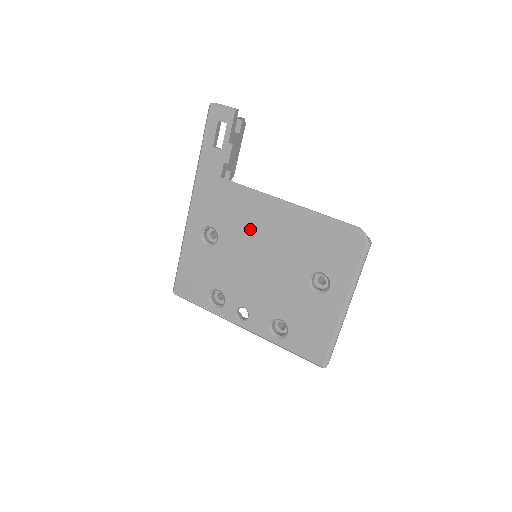
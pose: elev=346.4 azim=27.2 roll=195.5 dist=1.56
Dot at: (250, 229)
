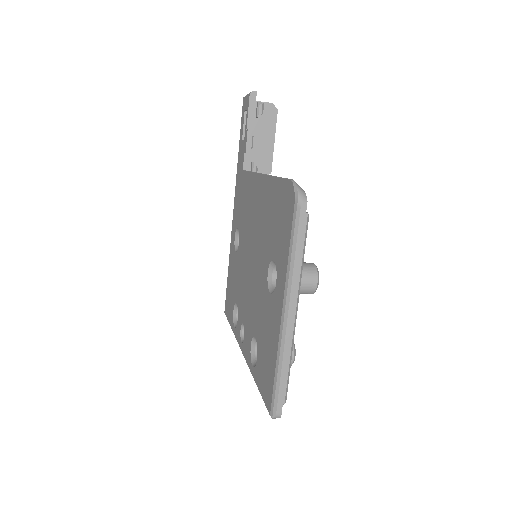
Dot at: (249, 221)
